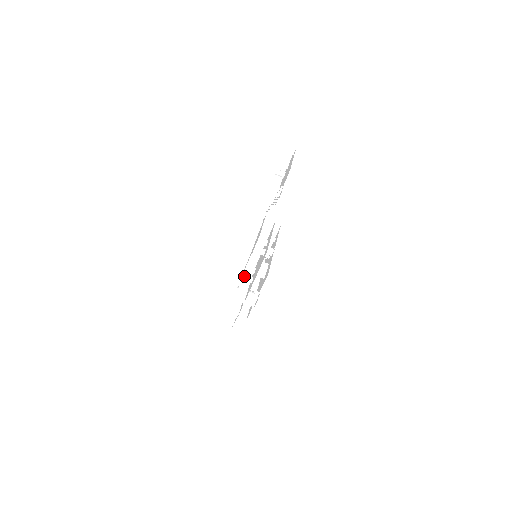
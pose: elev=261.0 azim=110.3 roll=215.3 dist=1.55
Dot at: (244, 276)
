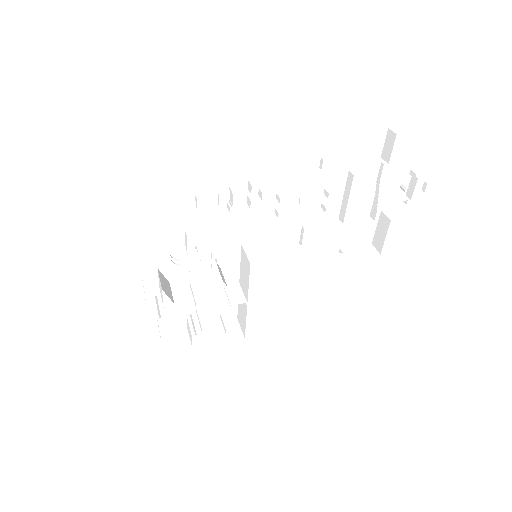
Dot at: (258, 217)
